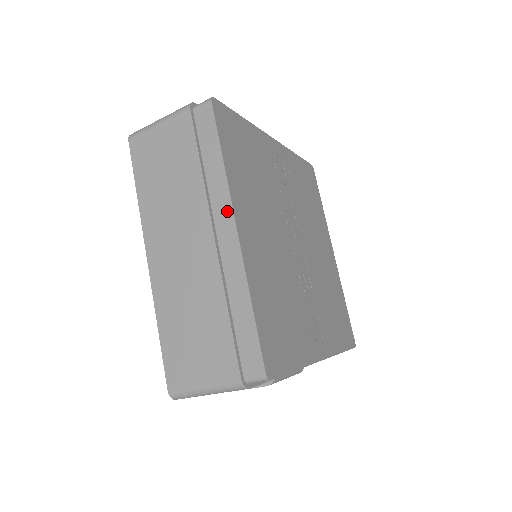
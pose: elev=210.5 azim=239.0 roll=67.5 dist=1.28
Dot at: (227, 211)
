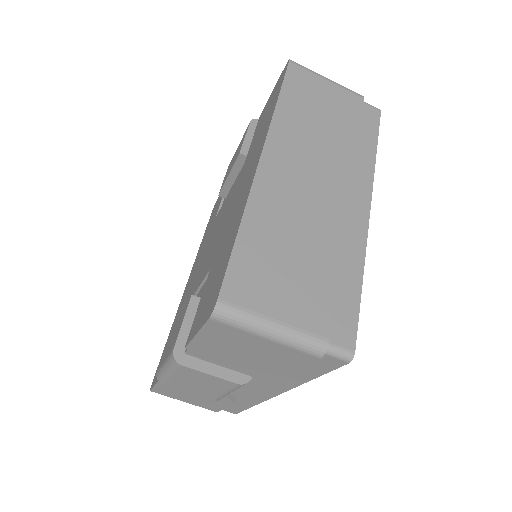
Dot at: (366, 190)
